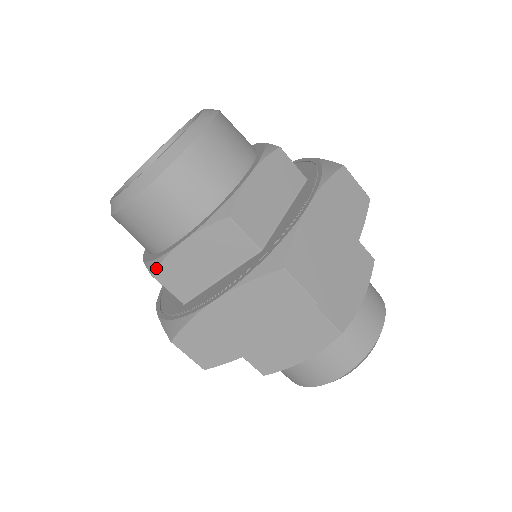
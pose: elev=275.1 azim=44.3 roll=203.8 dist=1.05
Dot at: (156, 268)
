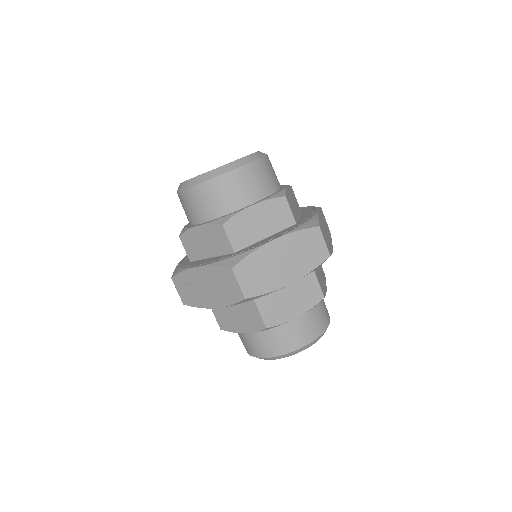
Dot at: (228, 219)
